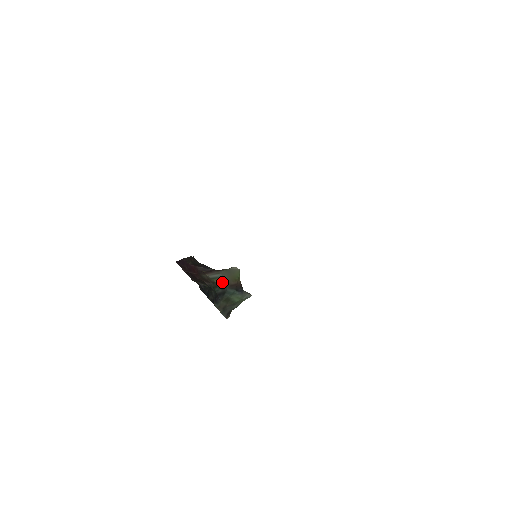
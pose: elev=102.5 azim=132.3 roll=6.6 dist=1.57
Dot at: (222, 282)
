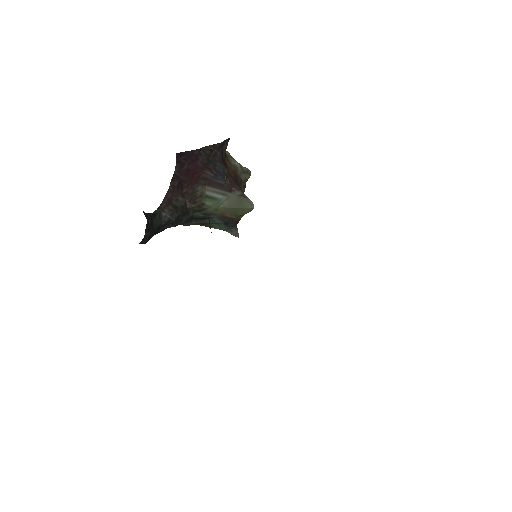
Dot at: (216, 208)
